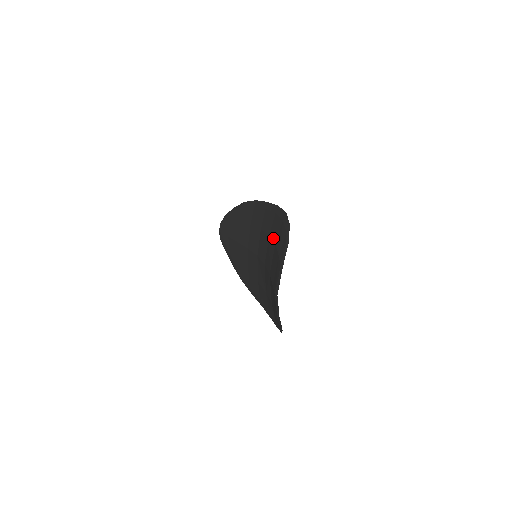
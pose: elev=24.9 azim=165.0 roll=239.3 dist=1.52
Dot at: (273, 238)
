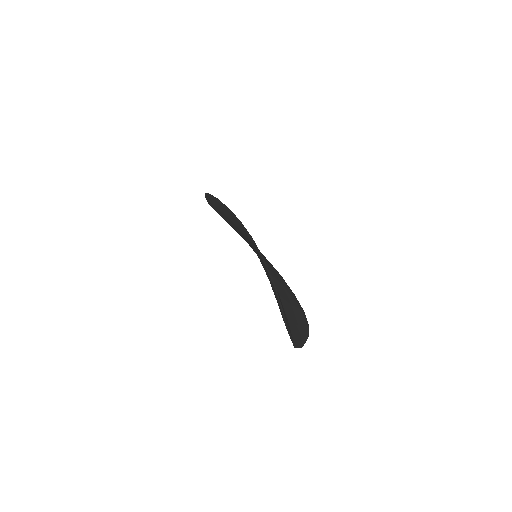
Dot at: occluded
